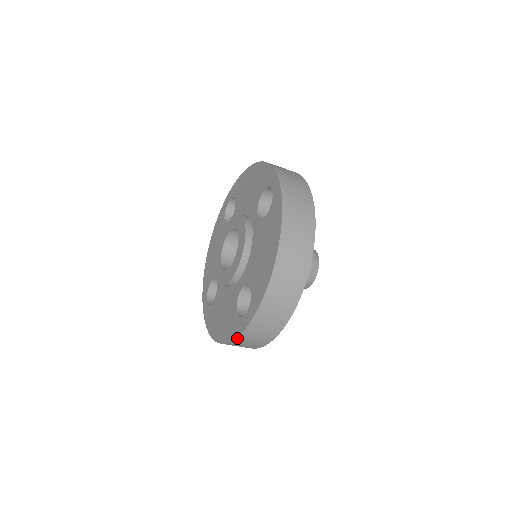
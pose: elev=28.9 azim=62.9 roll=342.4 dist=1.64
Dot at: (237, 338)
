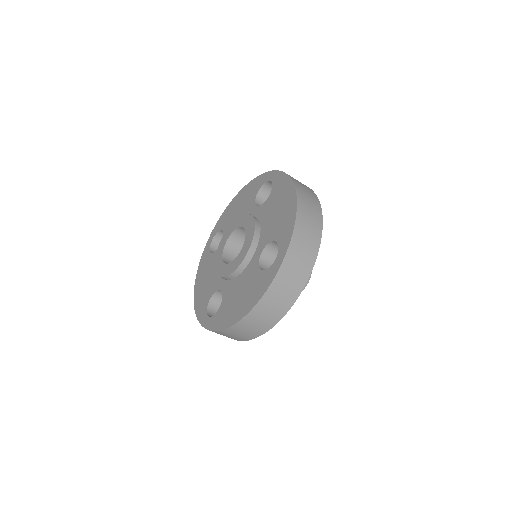
Dot at: (272, 283)
